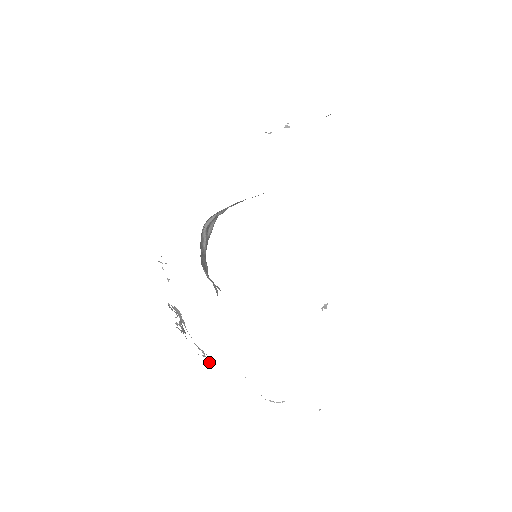
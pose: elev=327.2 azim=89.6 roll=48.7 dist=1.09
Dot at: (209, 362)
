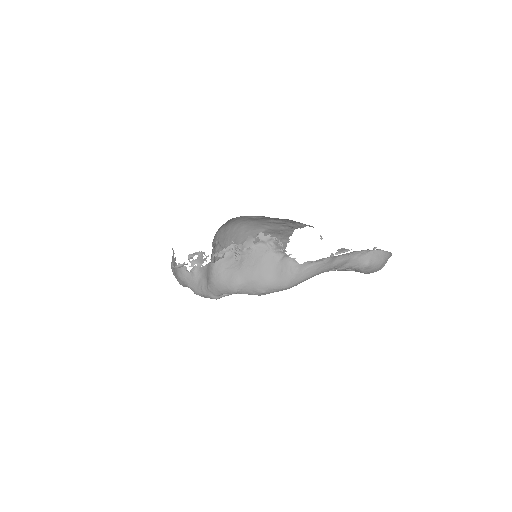
Dot at: occluded
